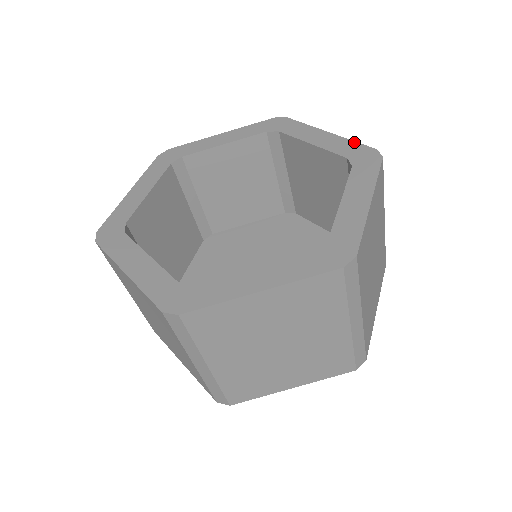
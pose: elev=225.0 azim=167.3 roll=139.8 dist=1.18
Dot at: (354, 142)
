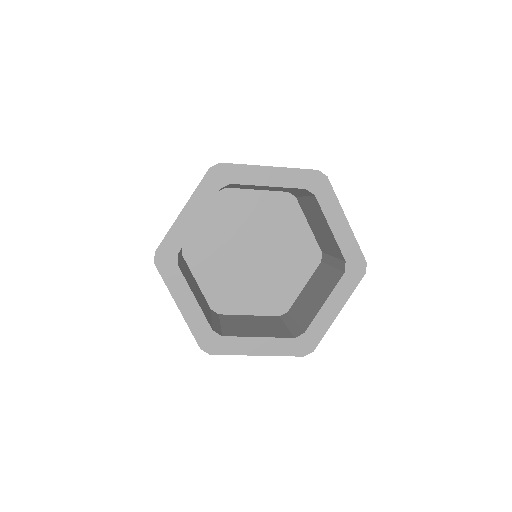
Dot at: (298, 170)
